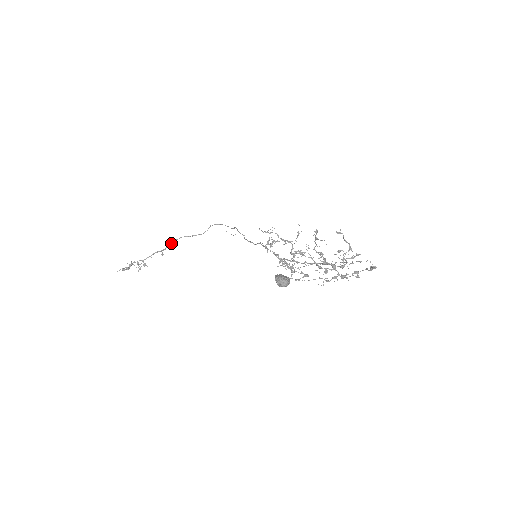
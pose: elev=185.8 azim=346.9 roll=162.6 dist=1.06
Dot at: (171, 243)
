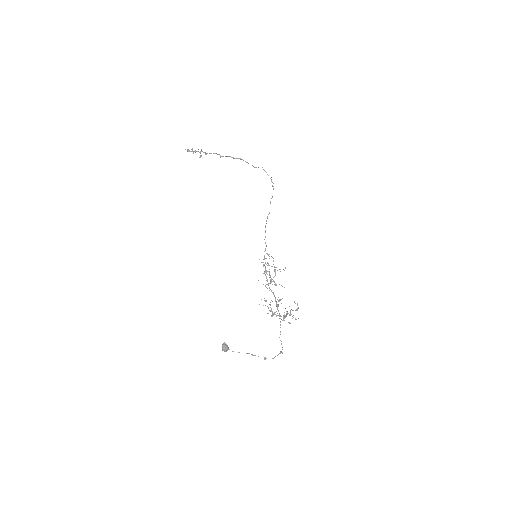
Dot at: occluded
